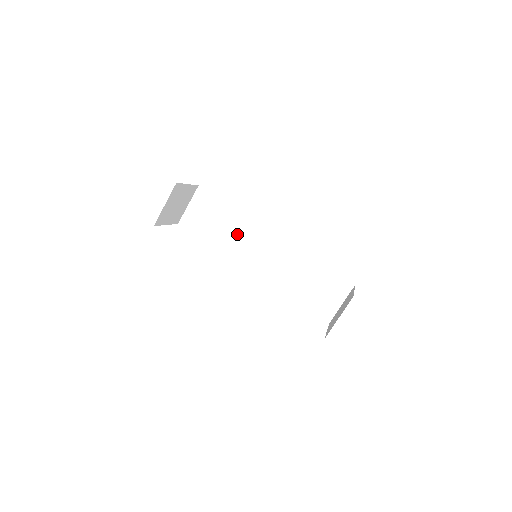
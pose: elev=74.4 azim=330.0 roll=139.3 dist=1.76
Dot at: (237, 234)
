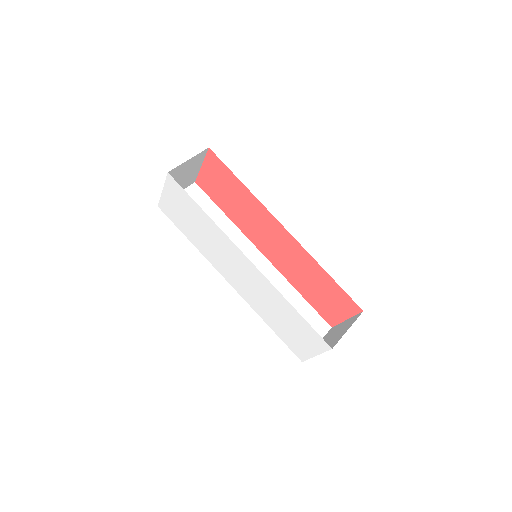
Dot at: occluded
